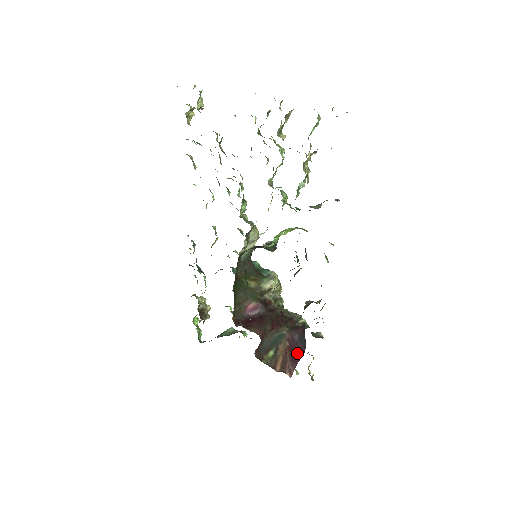
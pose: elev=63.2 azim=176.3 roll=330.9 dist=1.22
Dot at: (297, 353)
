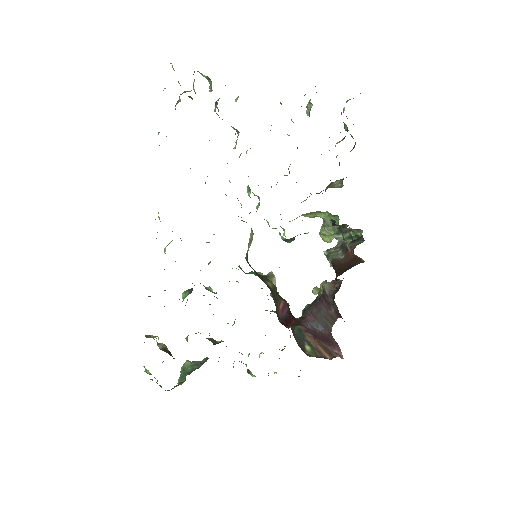
Dot at: (325, 338)
